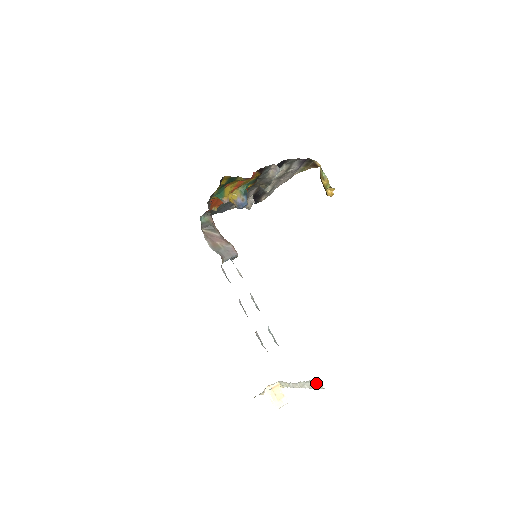
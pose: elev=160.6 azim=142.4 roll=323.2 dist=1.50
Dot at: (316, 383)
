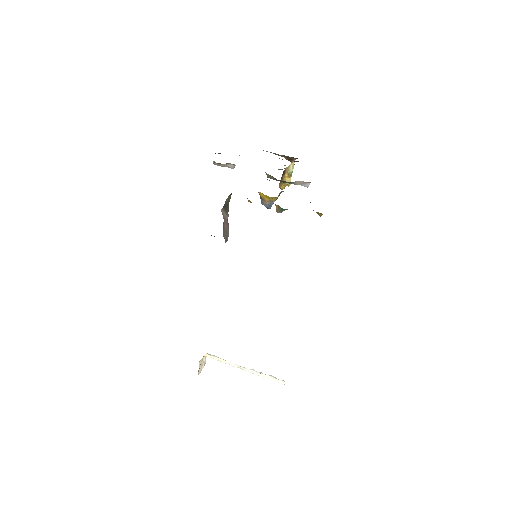
Dot at: (278, 379)
